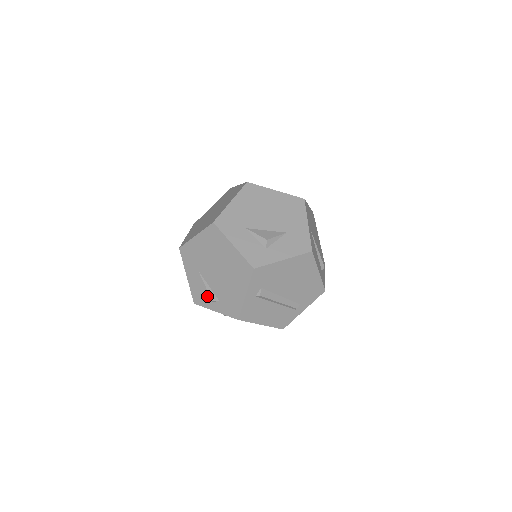
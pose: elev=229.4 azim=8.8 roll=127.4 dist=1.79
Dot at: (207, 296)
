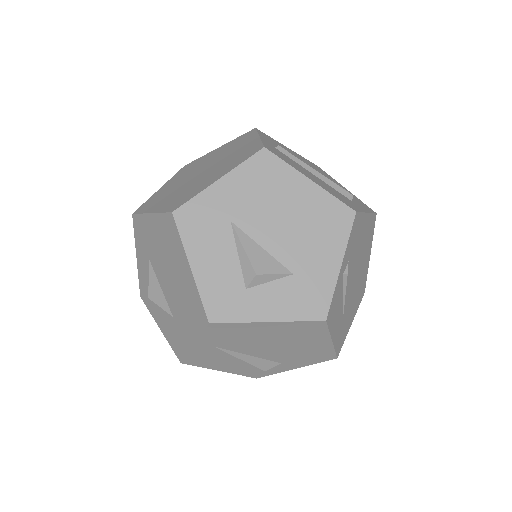
Dot at: occluded
